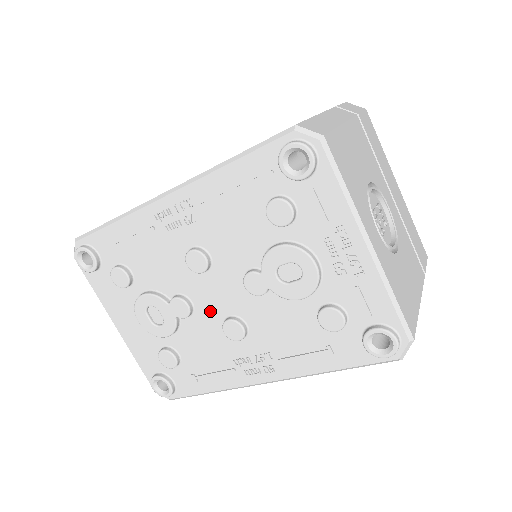
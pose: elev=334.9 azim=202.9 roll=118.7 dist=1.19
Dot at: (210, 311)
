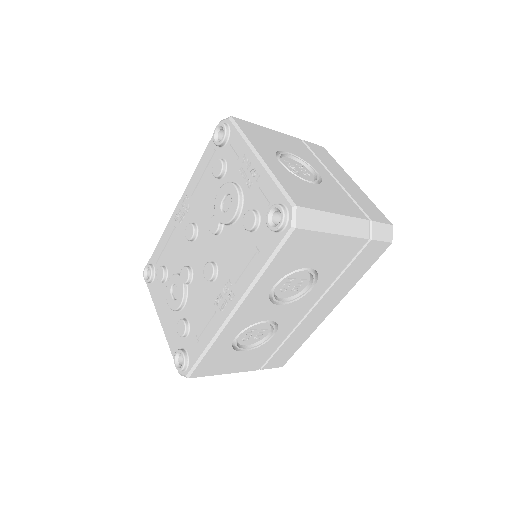
Dot at: (200, 269)
